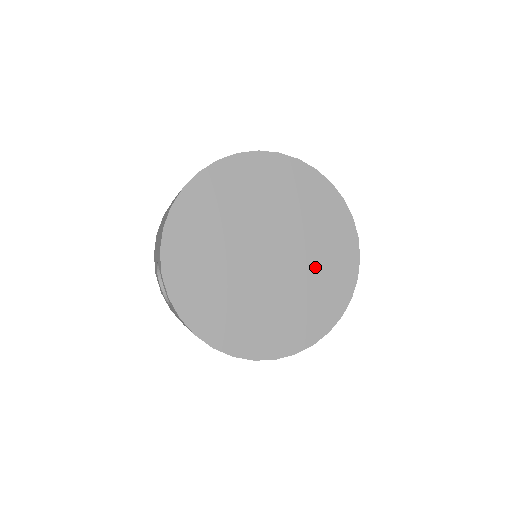
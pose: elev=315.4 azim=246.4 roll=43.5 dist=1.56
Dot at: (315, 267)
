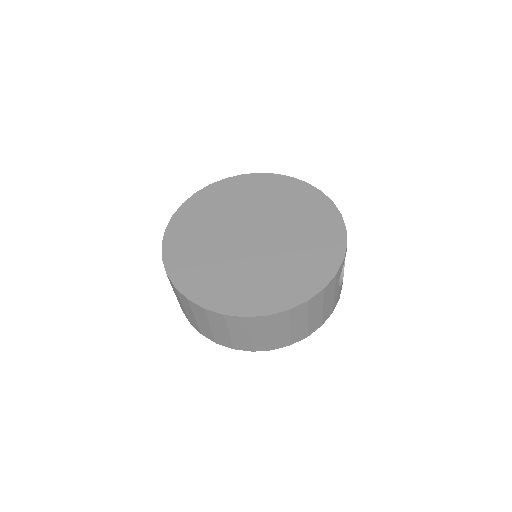
Dot at: (288, 261)
